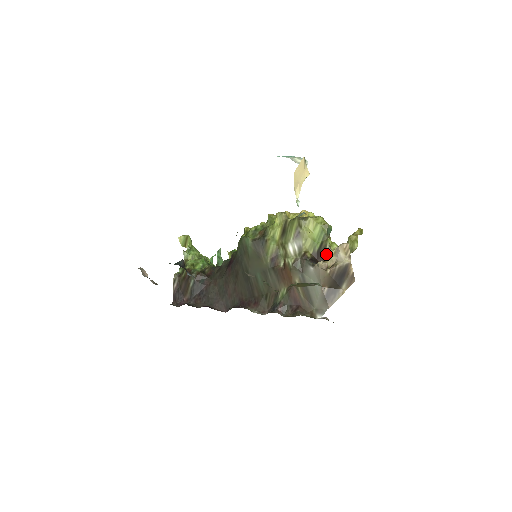
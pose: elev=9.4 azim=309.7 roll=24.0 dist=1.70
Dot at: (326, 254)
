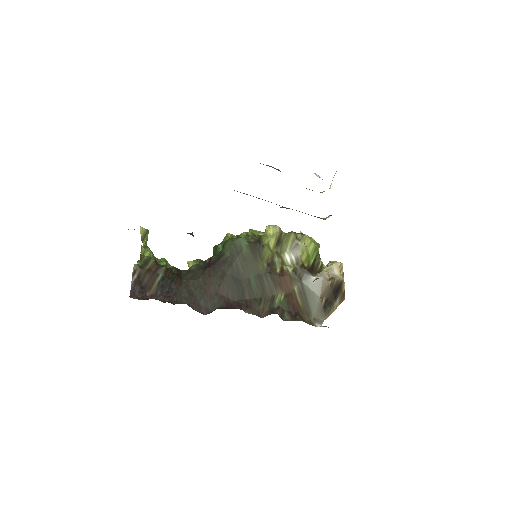
Dot at: (319, 270)
